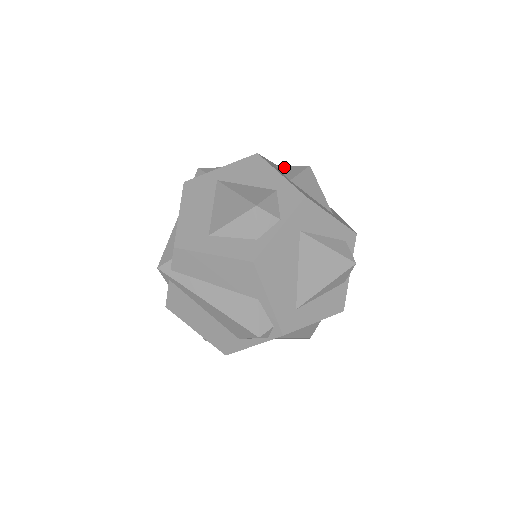
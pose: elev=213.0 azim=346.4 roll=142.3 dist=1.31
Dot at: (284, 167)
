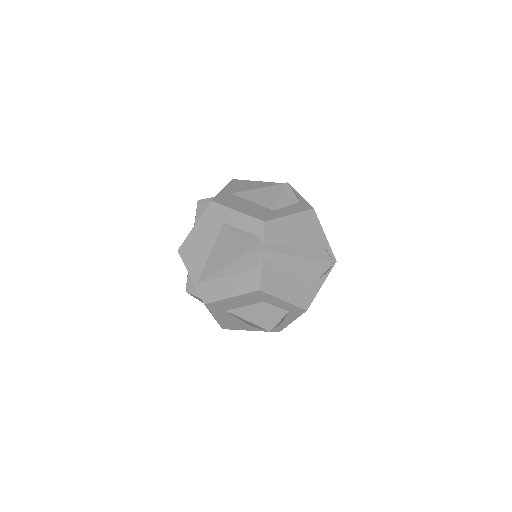
Dot at: occluded
